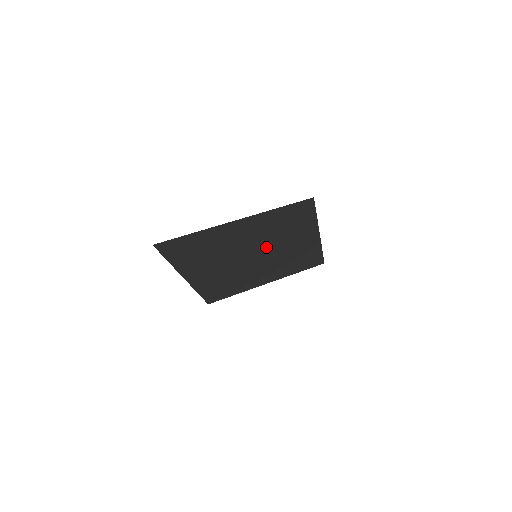
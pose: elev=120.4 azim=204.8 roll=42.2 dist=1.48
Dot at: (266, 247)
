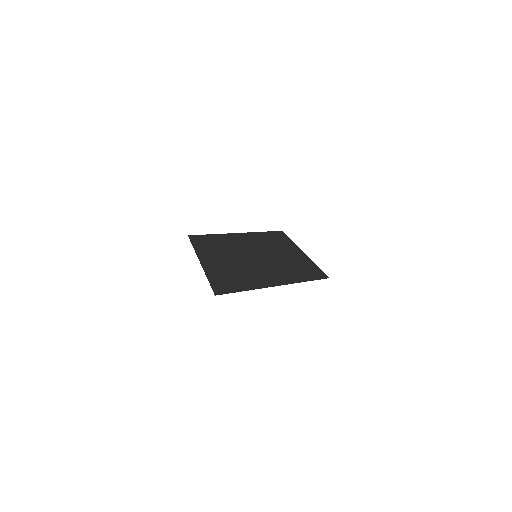
Dot at: (268, 258)
